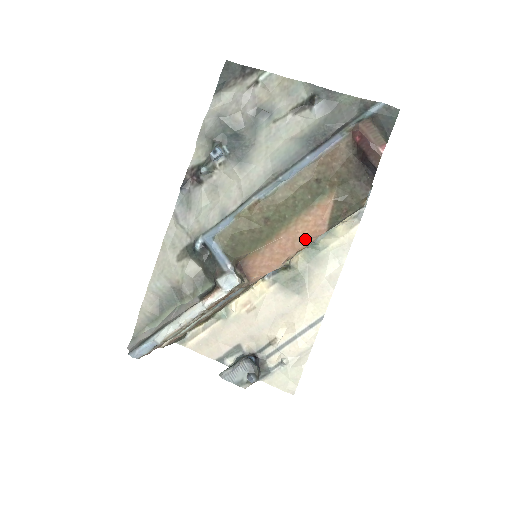
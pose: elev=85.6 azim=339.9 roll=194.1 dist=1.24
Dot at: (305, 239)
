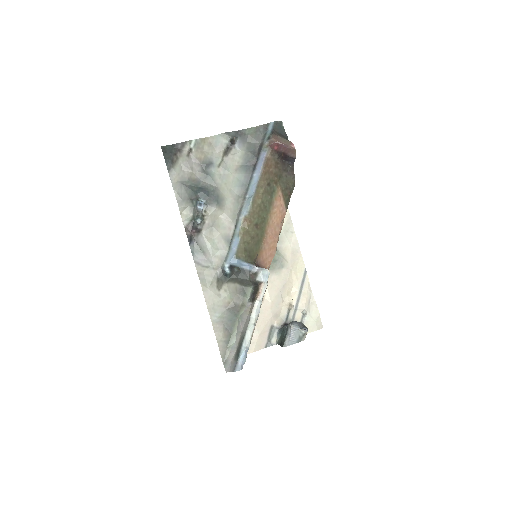
Dot at: (279, 224)
